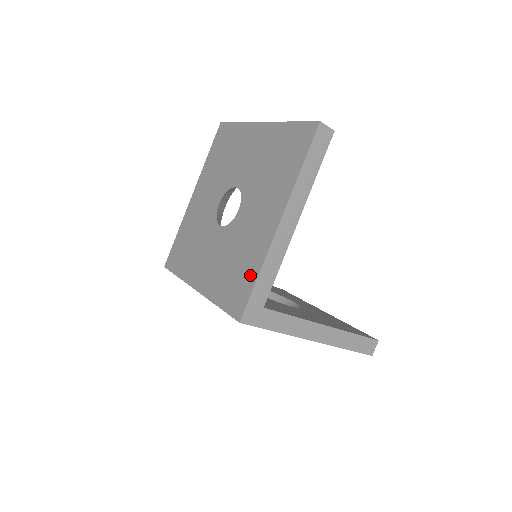
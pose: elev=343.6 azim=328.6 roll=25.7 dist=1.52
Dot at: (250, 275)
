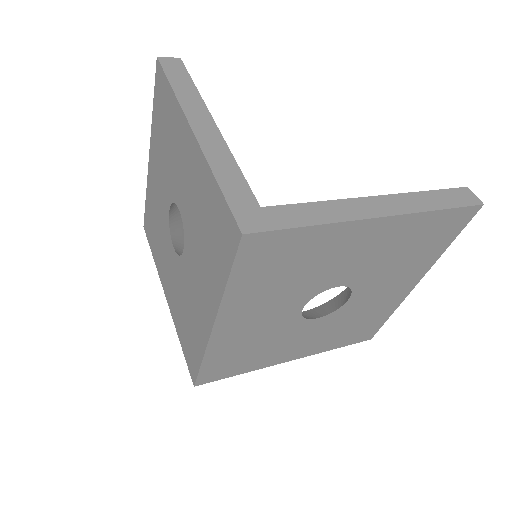
Dot at: (213, 198)
